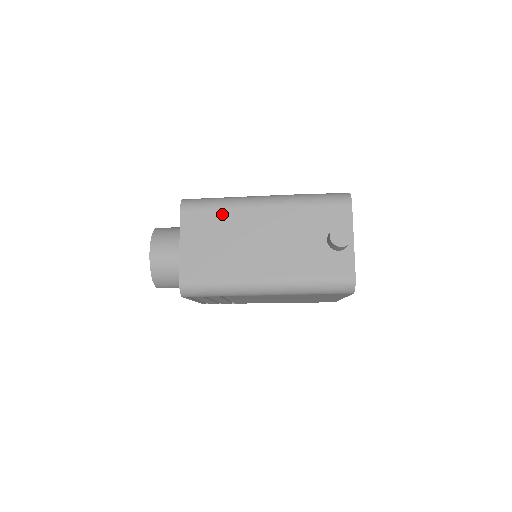
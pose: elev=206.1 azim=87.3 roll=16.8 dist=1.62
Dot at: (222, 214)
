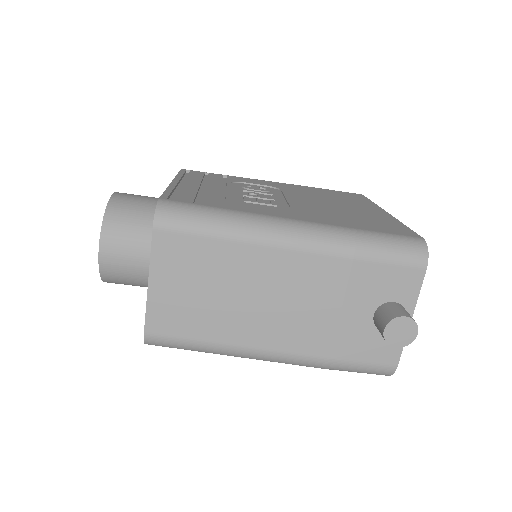
Dot at: (222, 249)
